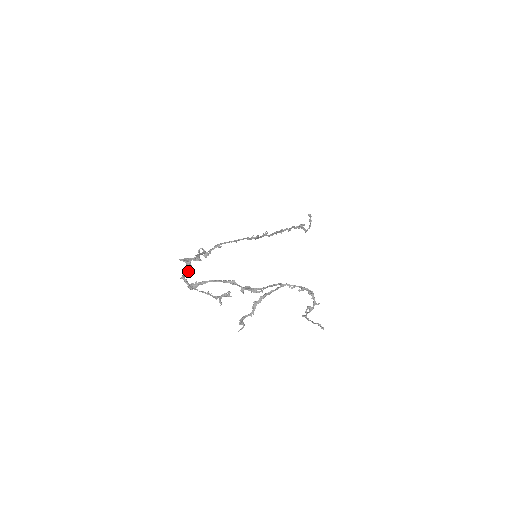
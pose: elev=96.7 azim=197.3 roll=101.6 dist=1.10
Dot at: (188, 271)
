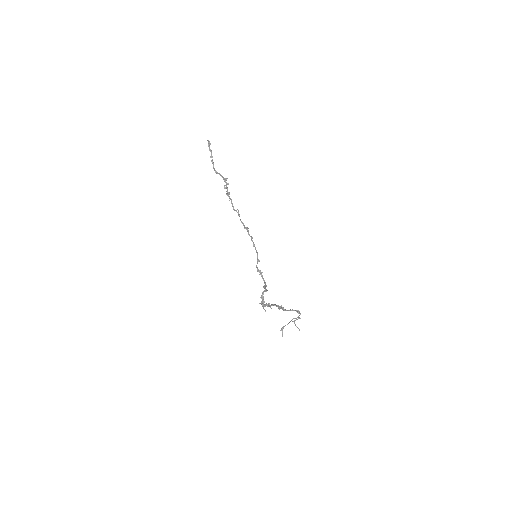
Dot at: (263, 294)
